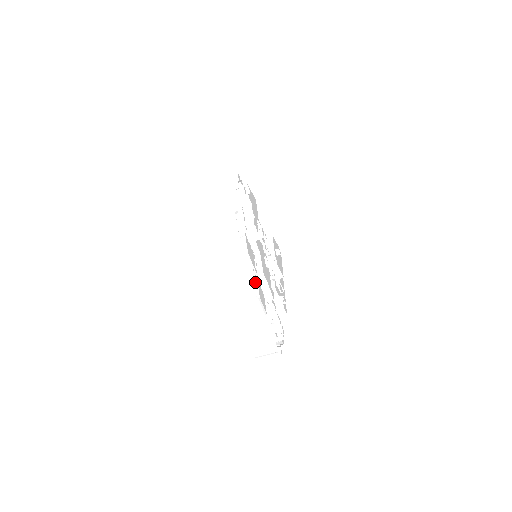
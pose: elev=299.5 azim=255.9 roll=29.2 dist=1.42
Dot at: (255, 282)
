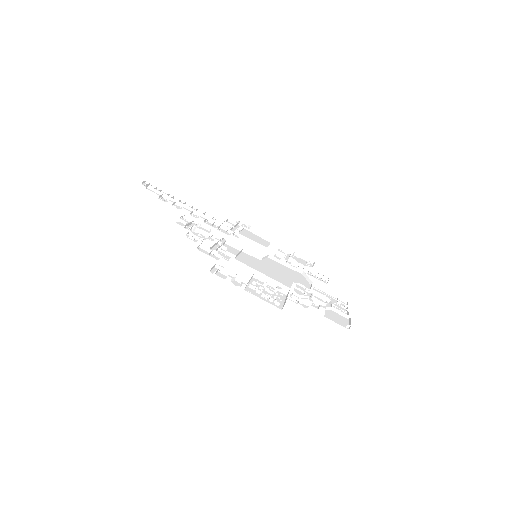
Dot at: (234, 227)
